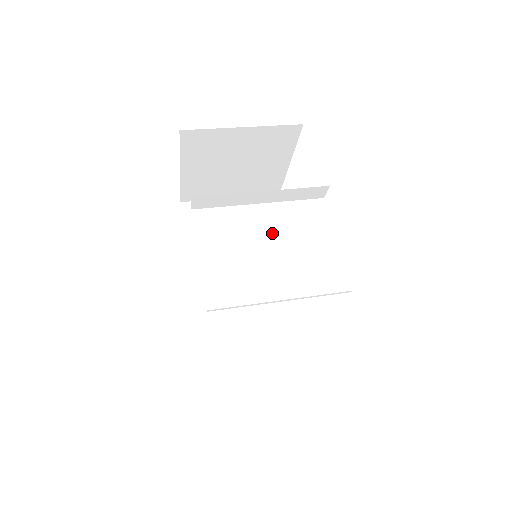
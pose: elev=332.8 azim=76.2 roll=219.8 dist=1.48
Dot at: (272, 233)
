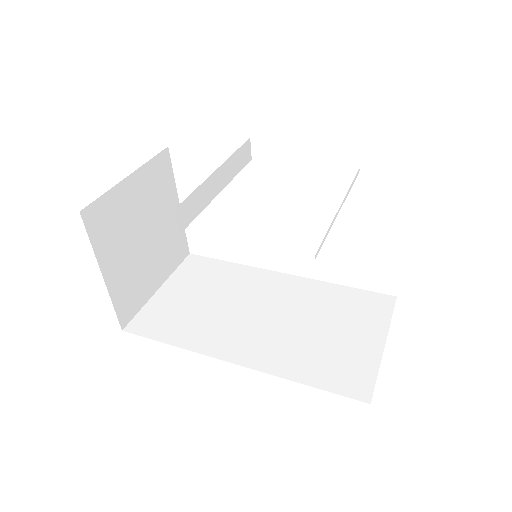
Dot at: (225, 274)
